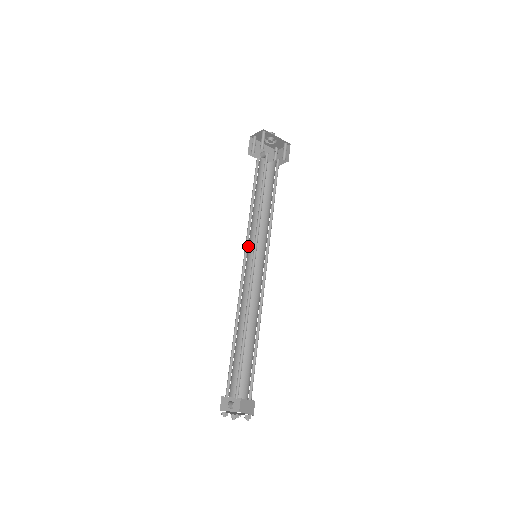
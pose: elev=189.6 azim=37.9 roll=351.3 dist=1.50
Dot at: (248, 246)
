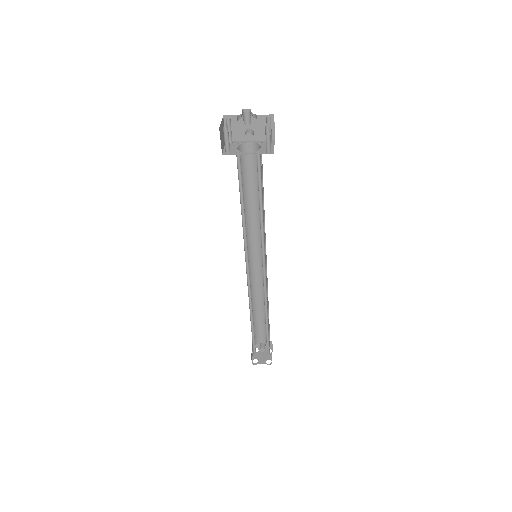
Dot at: (249, 243)
